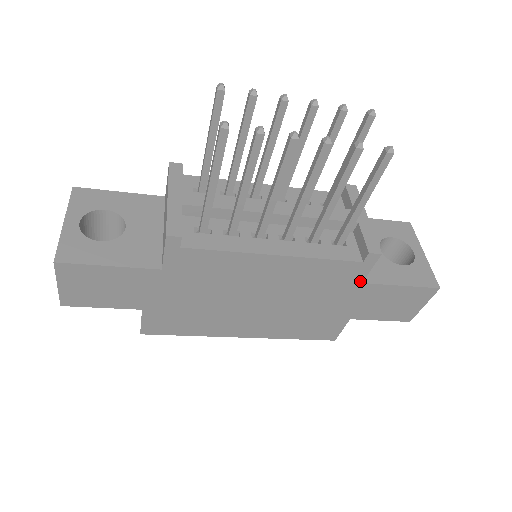
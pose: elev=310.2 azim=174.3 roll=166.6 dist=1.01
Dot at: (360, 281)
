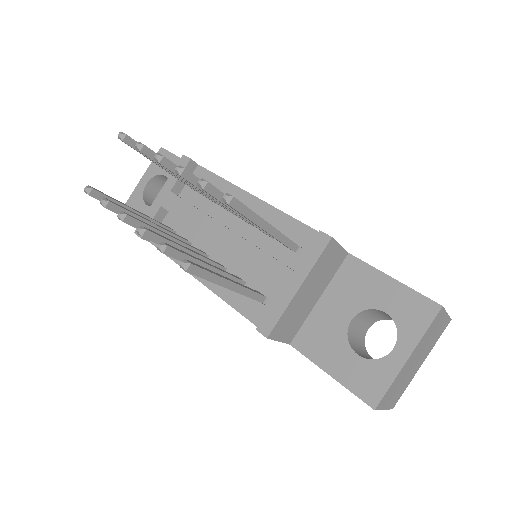
Dot at: (286, 342)
